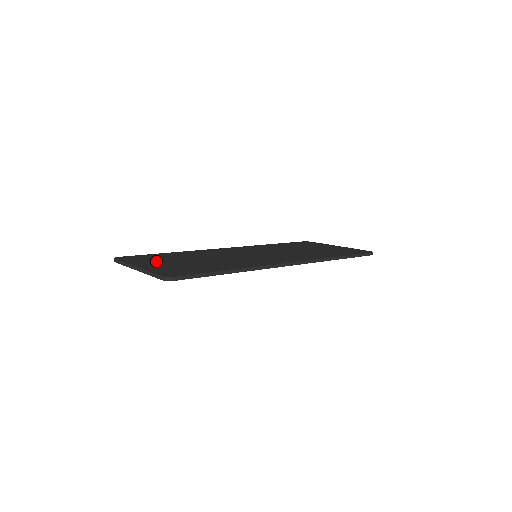
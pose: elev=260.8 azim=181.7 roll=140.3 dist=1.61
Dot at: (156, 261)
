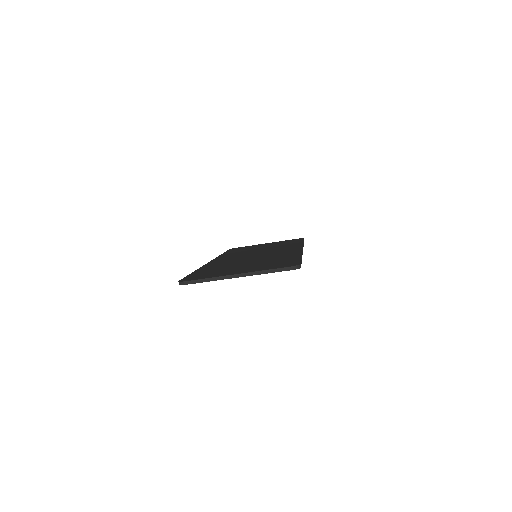
Dot at: (227, 271)
